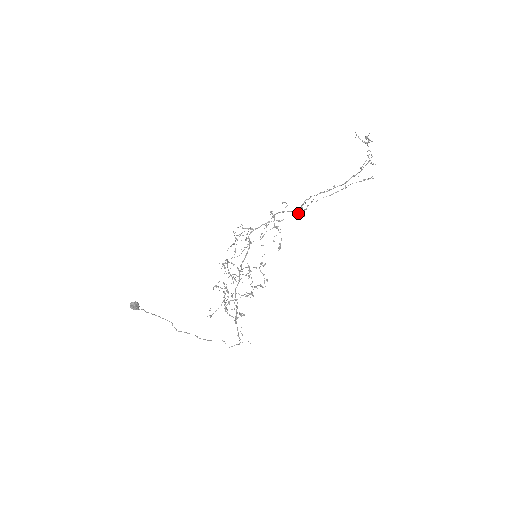
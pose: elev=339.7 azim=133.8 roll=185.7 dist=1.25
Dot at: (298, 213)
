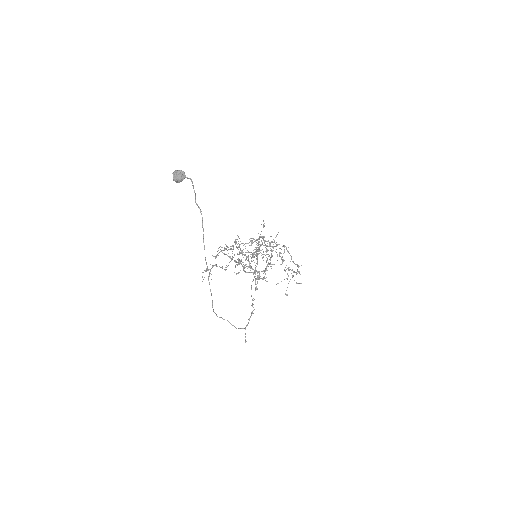
Dot at: (285, 246)
